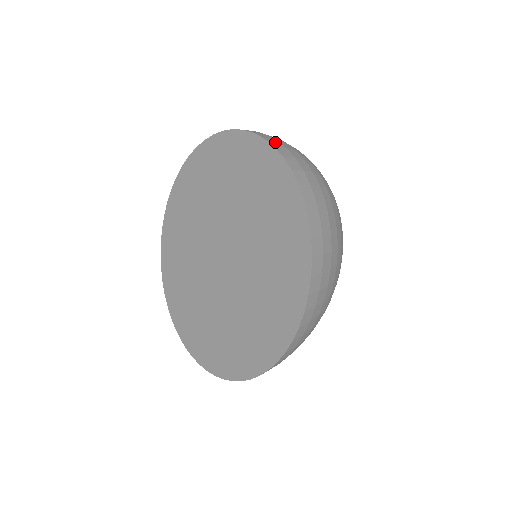
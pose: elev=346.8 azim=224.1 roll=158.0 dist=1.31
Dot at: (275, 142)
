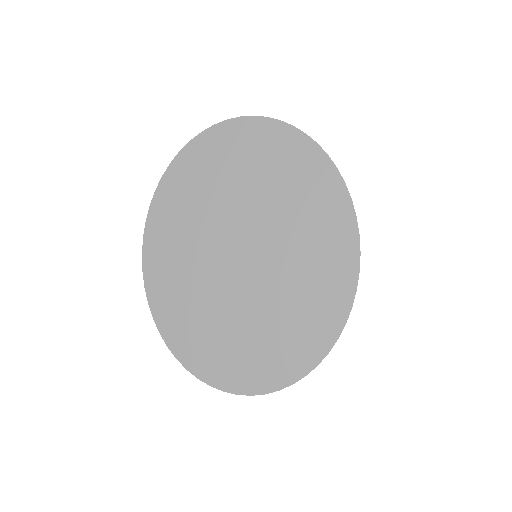
Dot at: occluded
